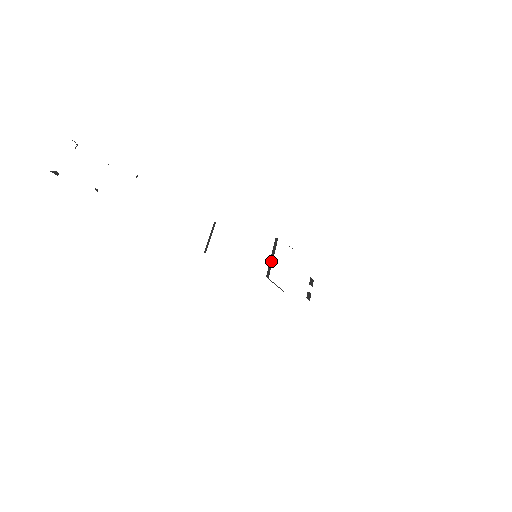
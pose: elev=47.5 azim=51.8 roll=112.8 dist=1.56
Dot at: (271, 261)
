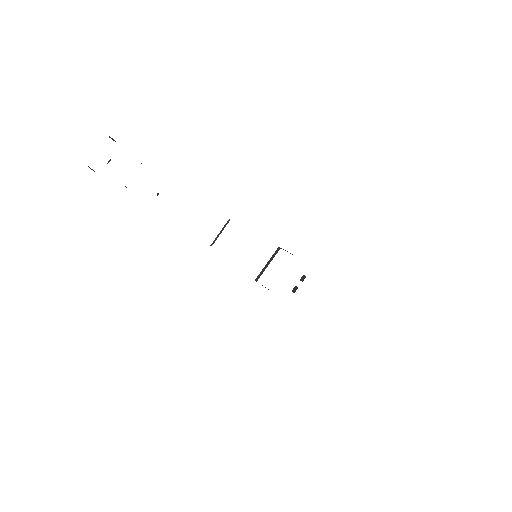
Dot at: (265, 267)
